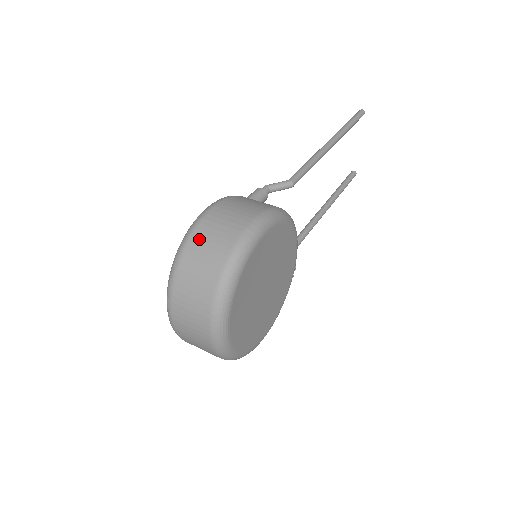
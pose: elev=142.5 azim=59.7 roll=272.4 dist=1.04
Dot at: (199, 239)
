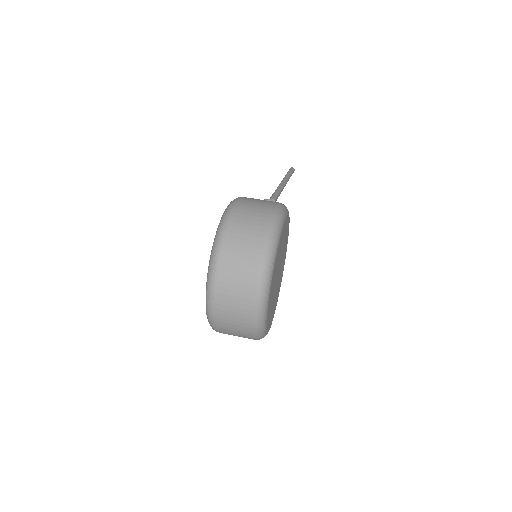
Dot at: (238, 218)
